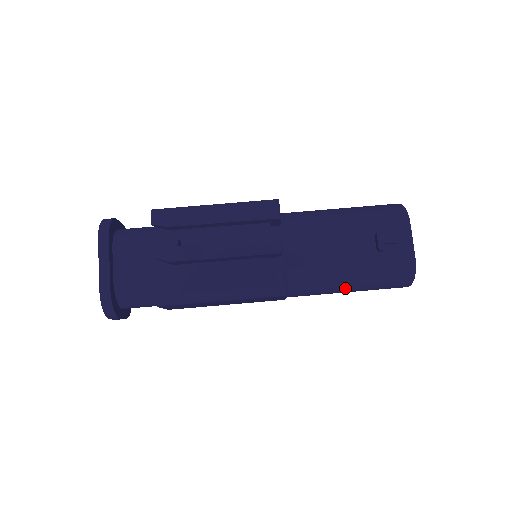
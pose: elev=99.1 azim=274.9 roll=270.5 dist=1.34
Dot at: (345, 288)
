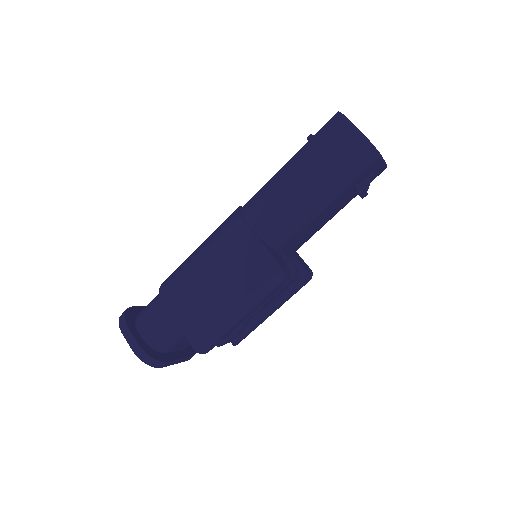
Dot at: occluded
